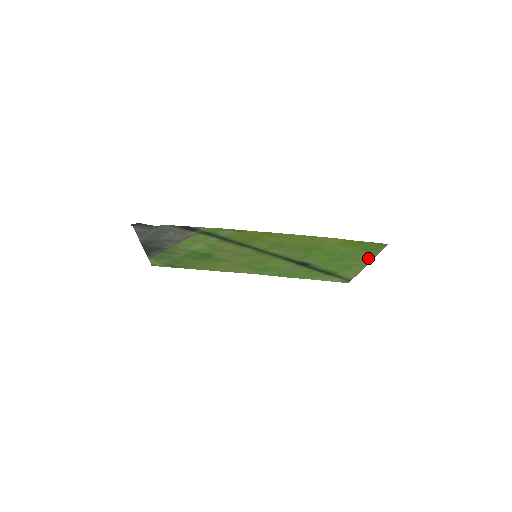
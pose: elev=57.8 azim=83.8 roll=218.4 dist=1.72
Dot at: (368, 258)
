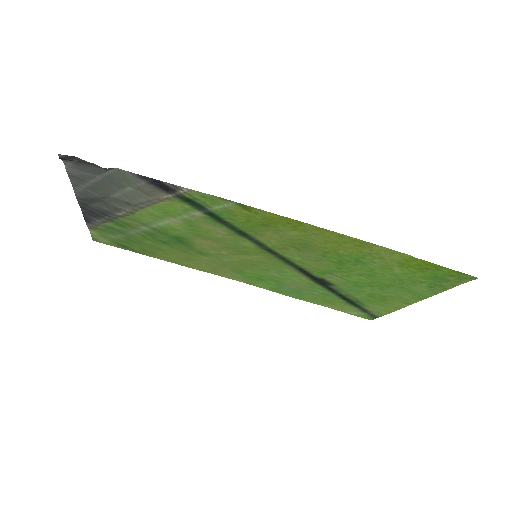
Dot at: (427, 293)
